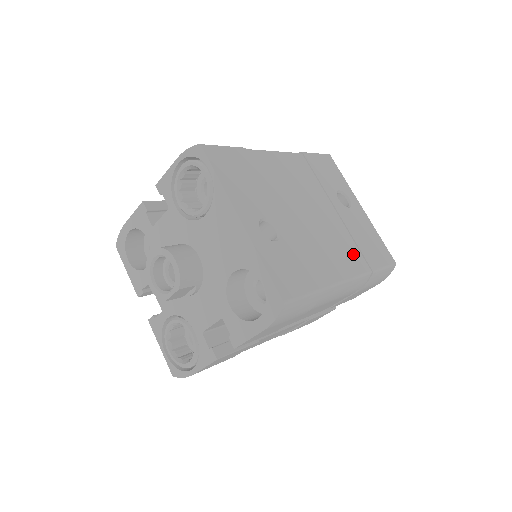
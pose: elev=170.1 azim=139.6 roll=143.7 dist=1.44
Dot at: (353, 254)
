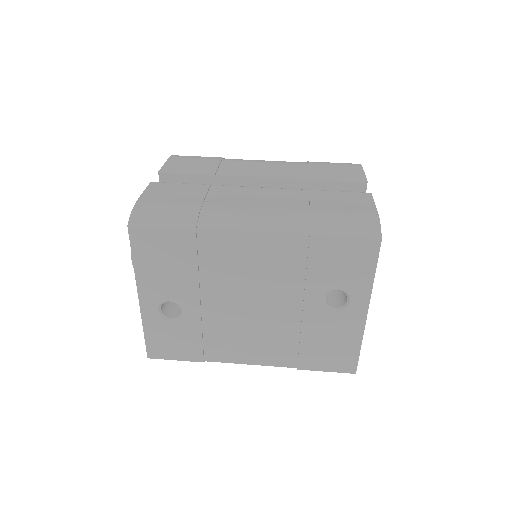
Dot at: (283, 350)
